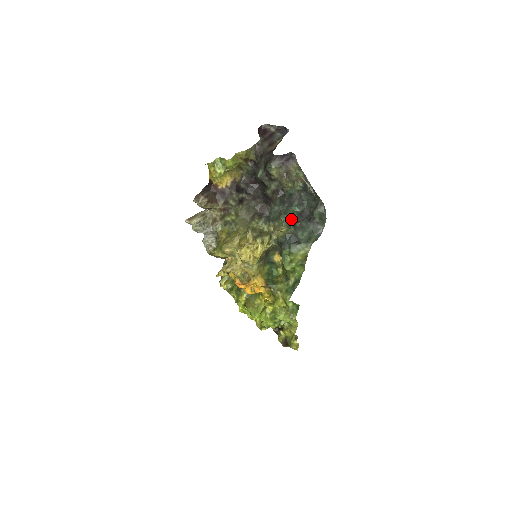
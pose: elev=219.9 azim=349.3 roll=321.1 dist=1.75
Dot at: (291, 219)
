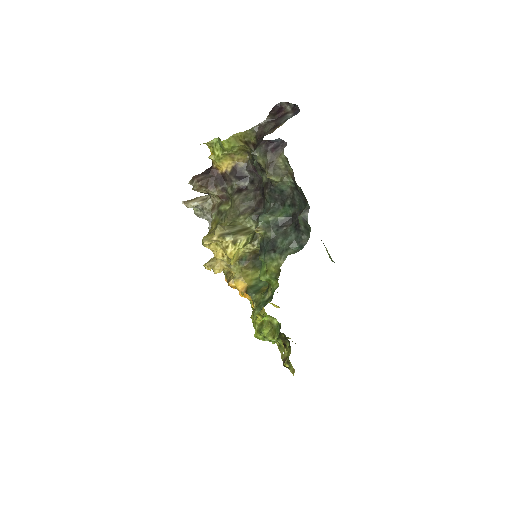
Dot at: (275, 221)
